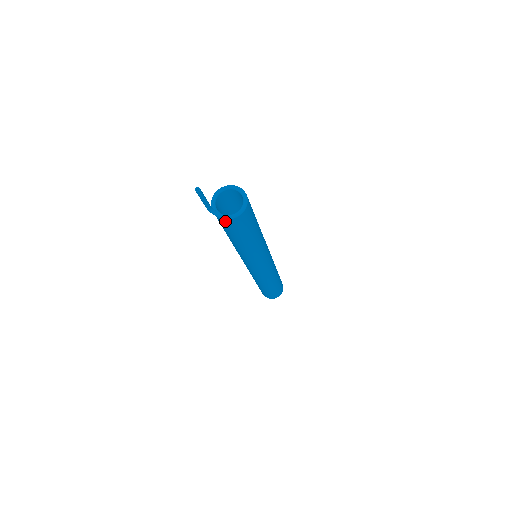
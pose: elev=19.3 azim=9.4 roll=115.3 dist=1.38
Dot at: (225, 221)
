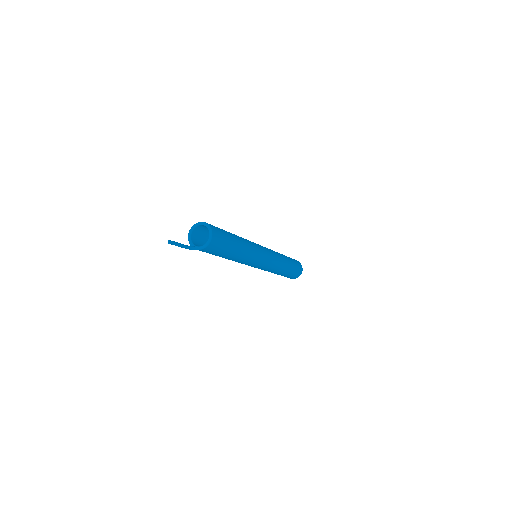
Dot at: (204, 250)
